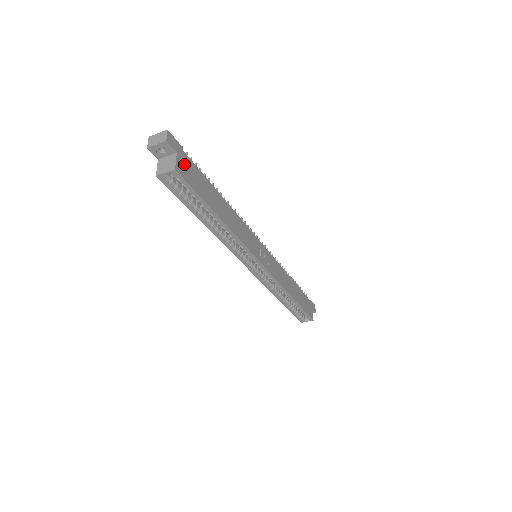
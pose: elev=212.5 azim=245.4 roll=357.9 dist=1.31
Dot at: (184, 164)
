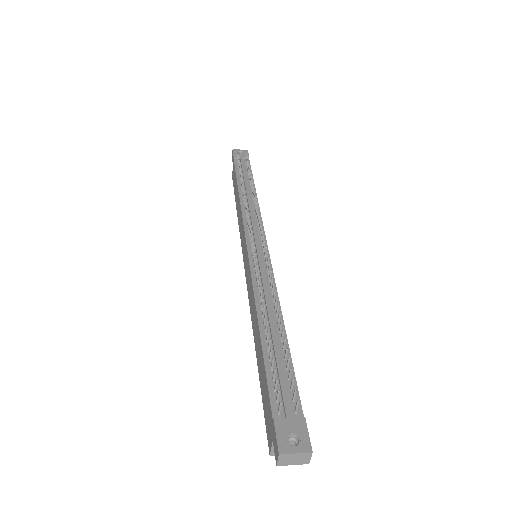
Dot at: occluded
